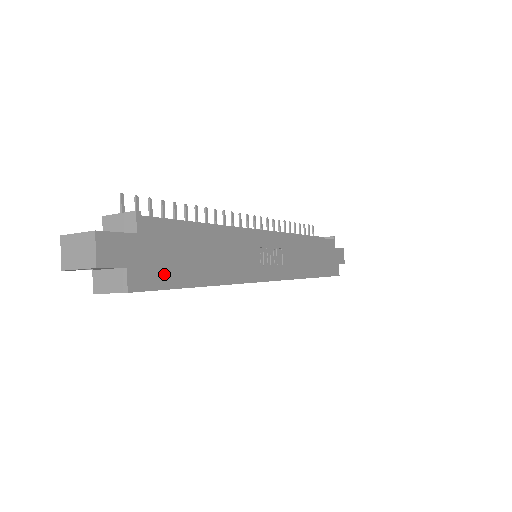
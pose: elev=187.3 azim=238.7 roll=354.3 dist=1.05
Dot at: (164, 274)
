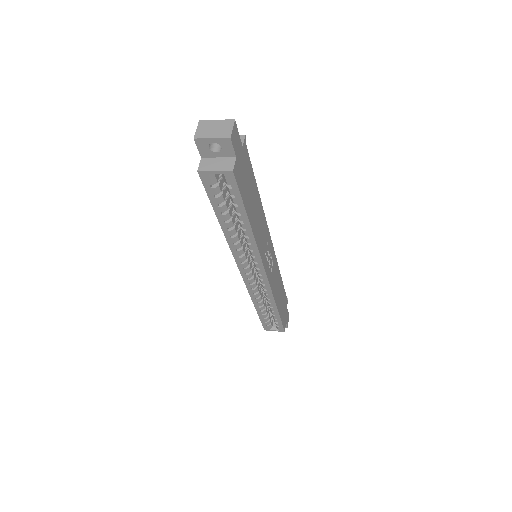
Dot at: (243, 186)
